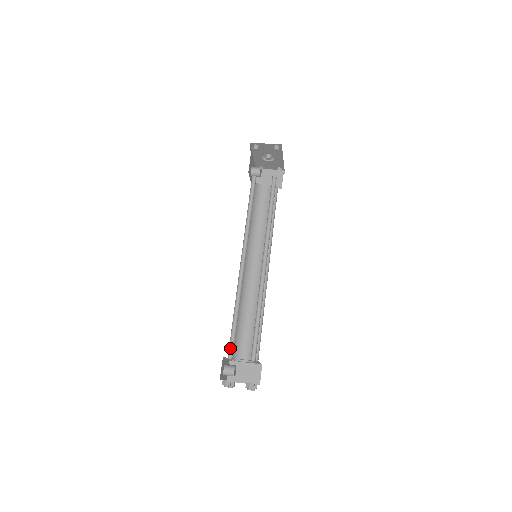
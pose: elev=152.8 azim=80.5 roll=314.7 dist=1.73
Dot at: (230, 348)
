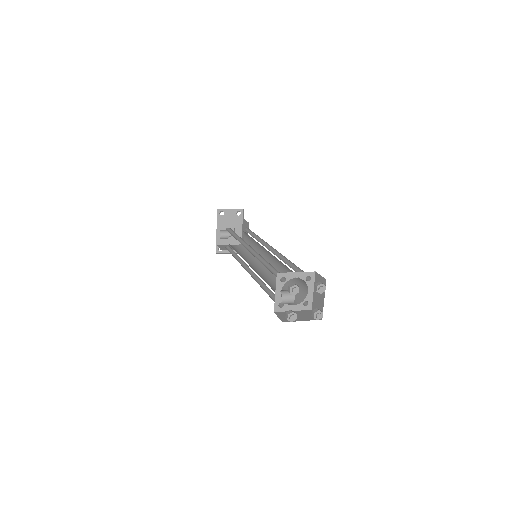
Dot at: occluded
